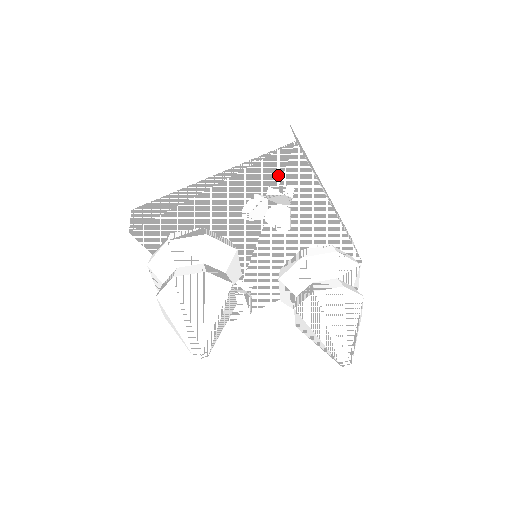
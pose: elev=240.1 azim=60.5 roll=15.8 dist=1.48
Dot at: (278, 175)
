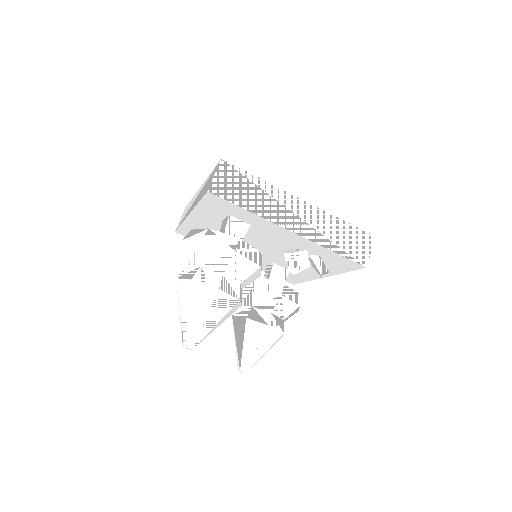
Dot at: (332, 260)
